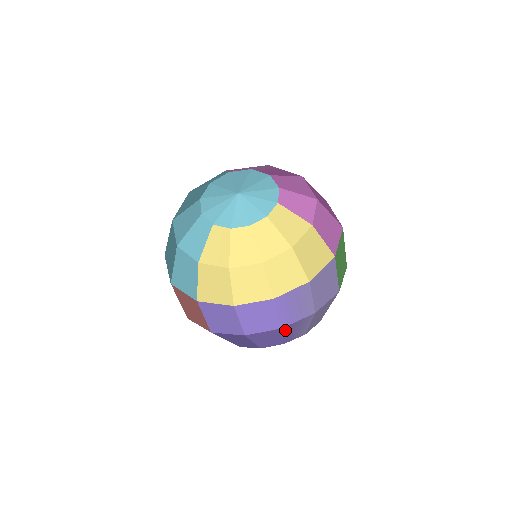
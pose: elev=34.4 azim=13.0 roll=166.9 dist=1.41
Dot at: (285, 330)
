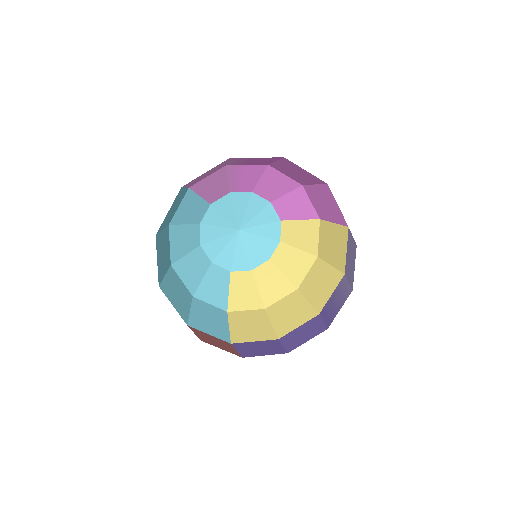
Dot at: occluded
